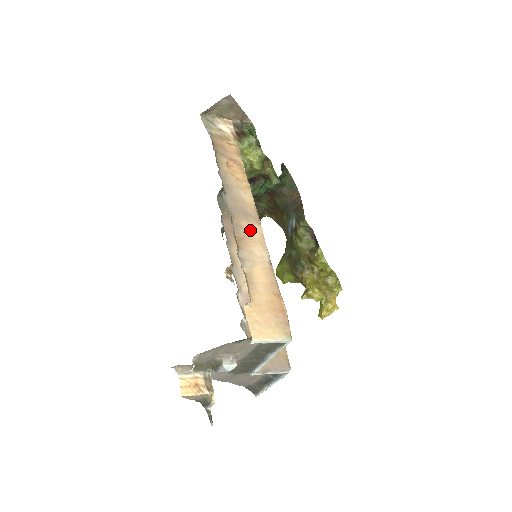
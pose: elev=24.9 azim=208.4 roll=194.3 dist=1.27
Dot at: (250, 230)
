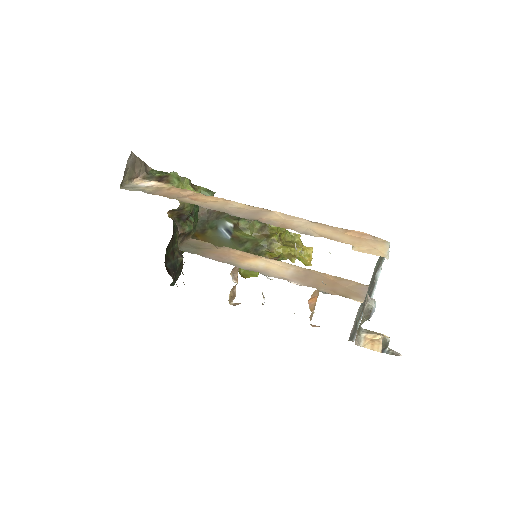
Dot at: (275, 218)
